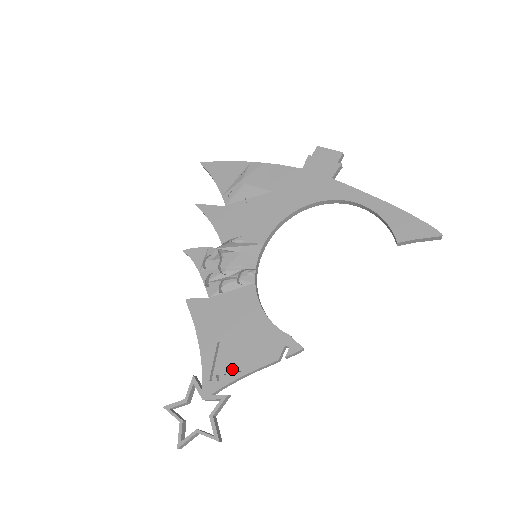
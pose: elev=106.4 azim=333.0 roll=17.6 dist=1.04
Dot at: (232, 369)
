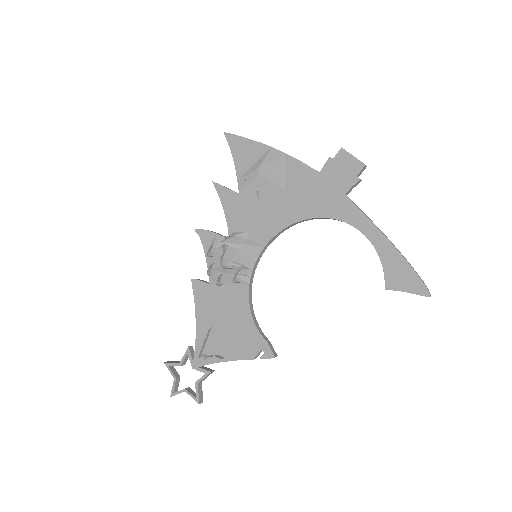
Dot at: (217, 353)
